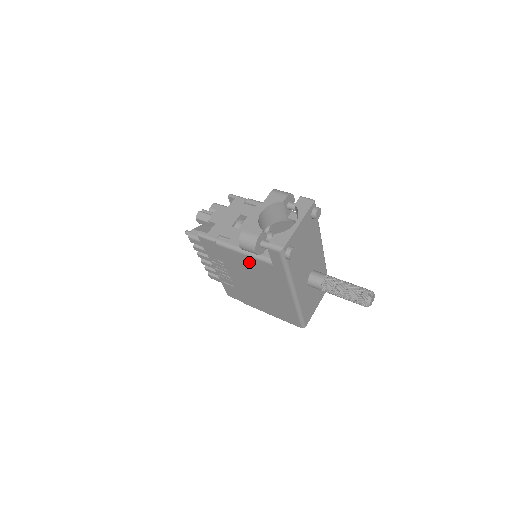
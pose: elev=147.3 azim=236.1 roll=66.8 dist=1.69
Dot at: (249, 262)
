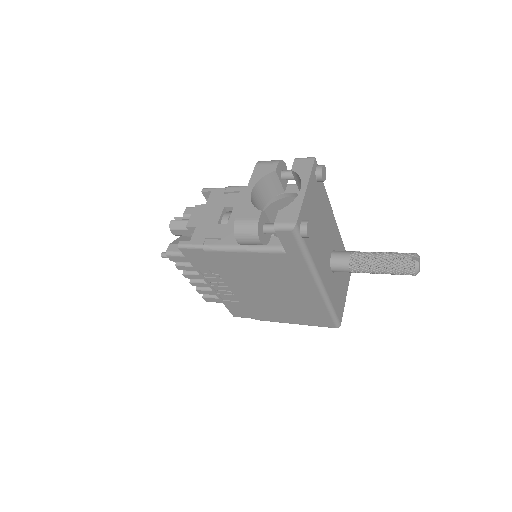
Dot at: (253, 260)
